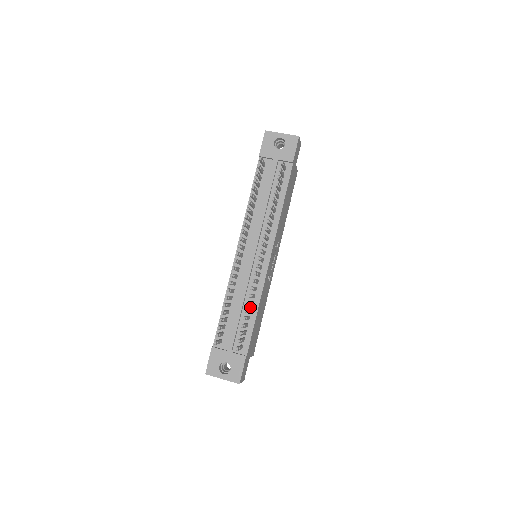
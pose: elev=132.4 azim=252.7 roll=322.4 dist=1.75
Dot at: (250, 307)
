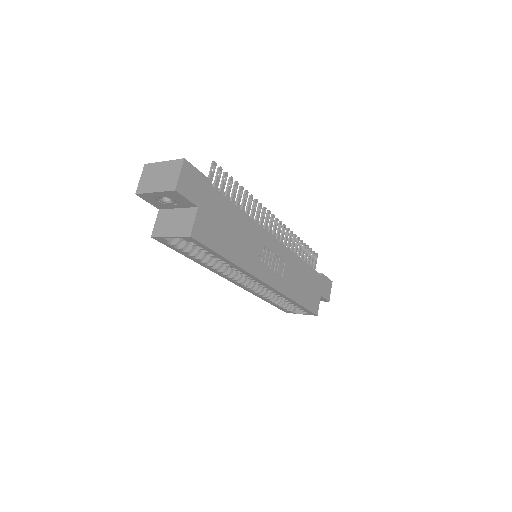
Dot at: occluded
